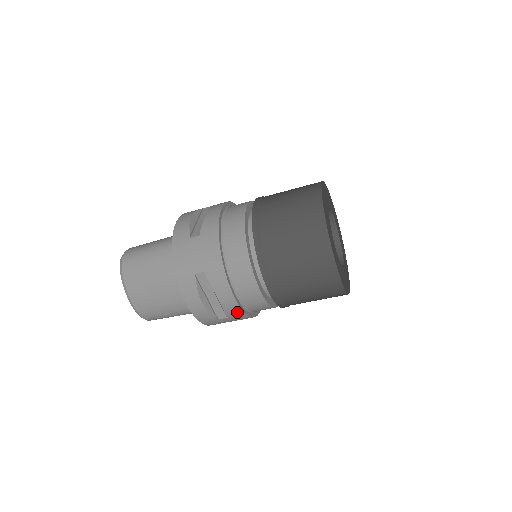
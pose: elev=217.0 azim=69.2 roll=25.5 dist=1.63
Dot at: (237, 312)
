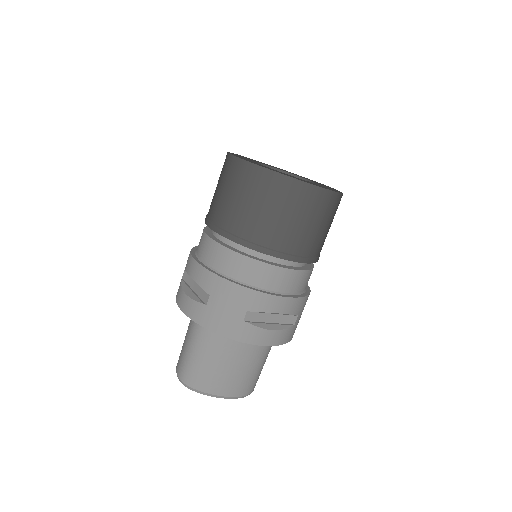
Dot at: (299, 303)
